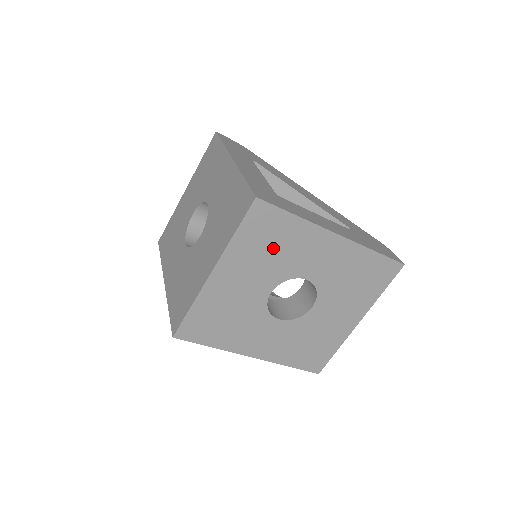
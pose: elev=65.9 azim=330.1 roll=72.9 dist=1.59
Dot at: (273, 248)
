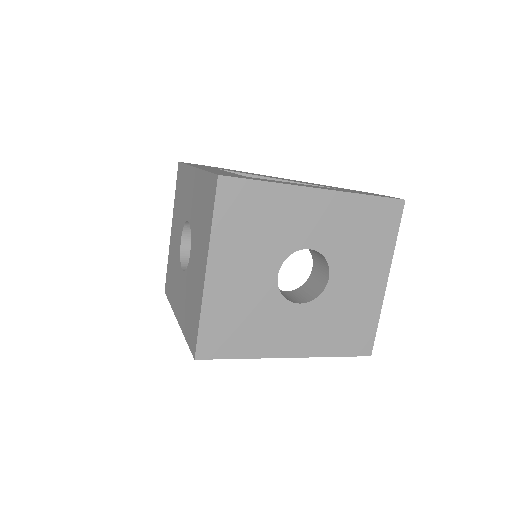
Dot at: (259, 225)
